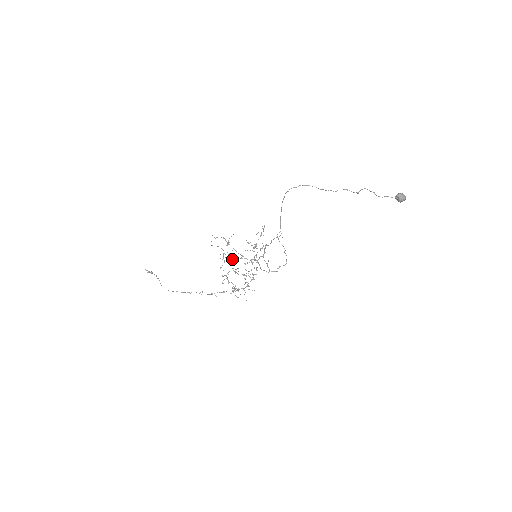
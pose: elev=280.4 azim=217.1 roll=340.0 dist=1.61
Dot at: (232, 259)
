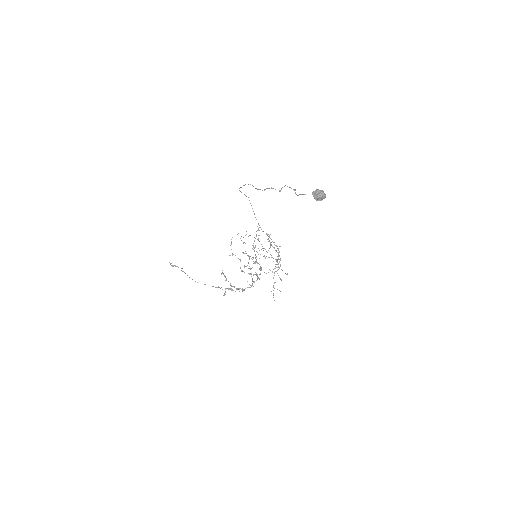
Dot at: occluded
